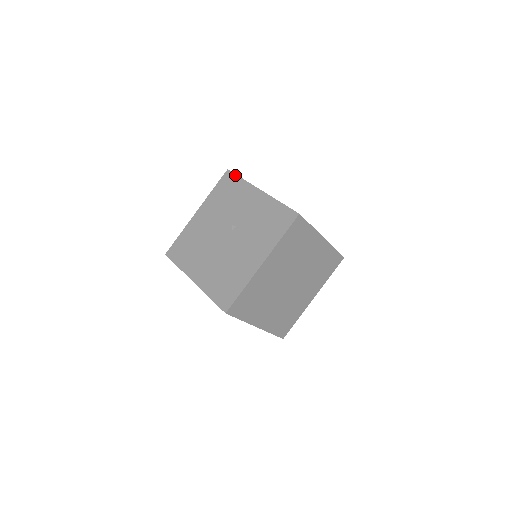
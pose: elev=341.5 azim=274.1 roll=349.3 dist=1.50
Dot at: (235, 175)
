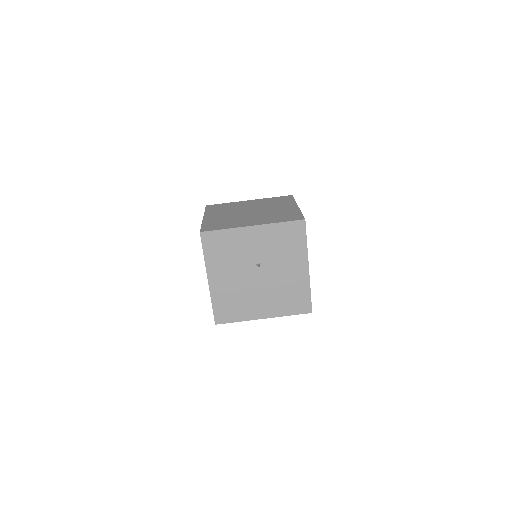
Dot at: (214, 231)
